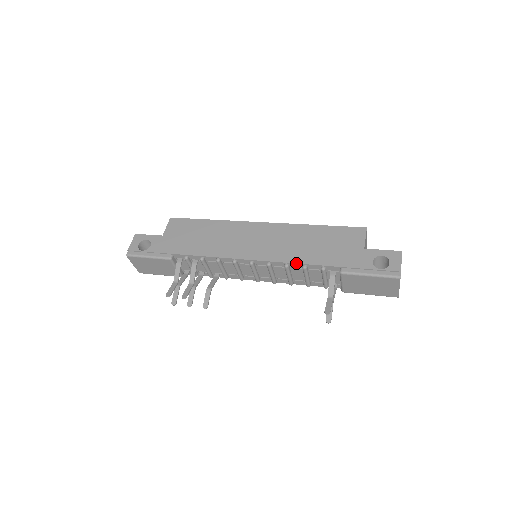
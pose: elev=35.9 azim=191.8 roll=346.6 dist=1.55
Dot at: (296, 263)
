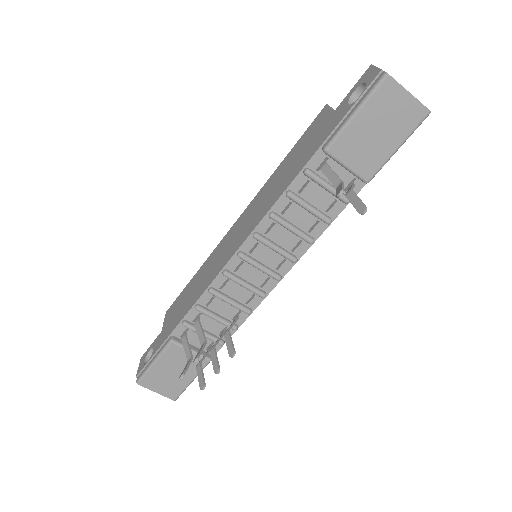
Dot at: (276, 200)
